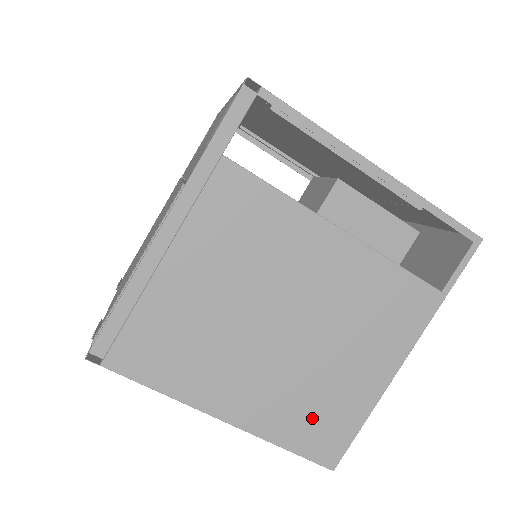
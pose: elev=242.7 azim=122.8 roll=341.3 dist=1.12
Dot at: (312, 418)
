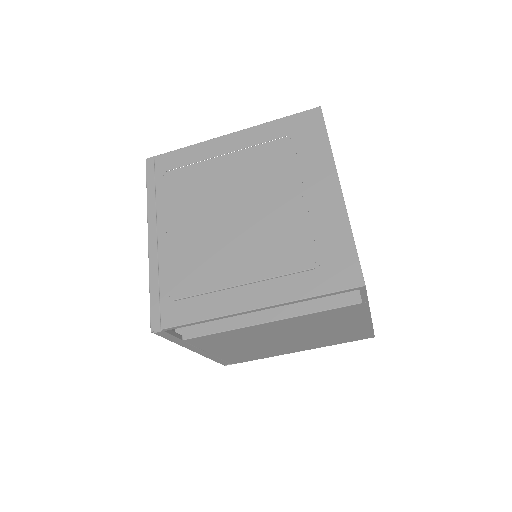
Dot at: (341, 338)
